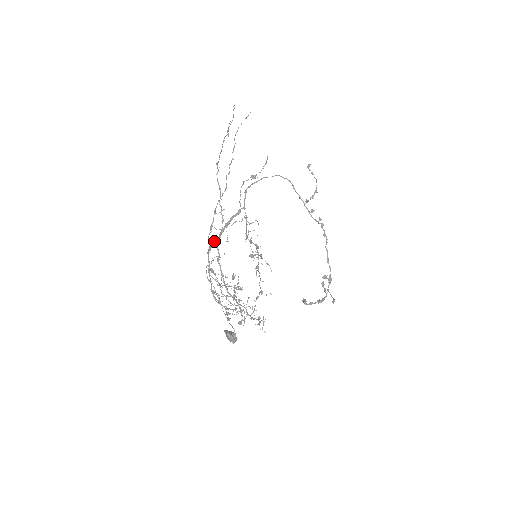
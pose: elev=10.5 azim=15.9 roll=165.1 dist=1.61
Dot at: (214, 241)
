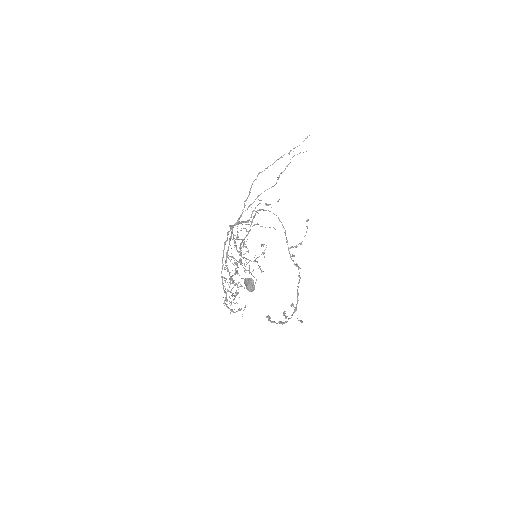
Dot at: occluded
